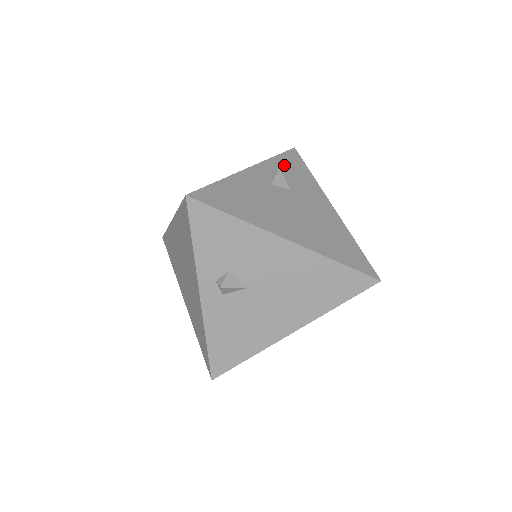
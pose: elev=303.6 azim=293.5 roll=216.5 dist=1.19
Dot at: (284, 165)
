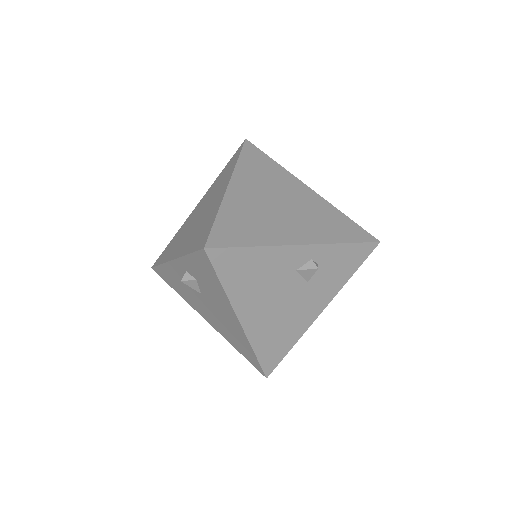
Dot at: (339, 256)
